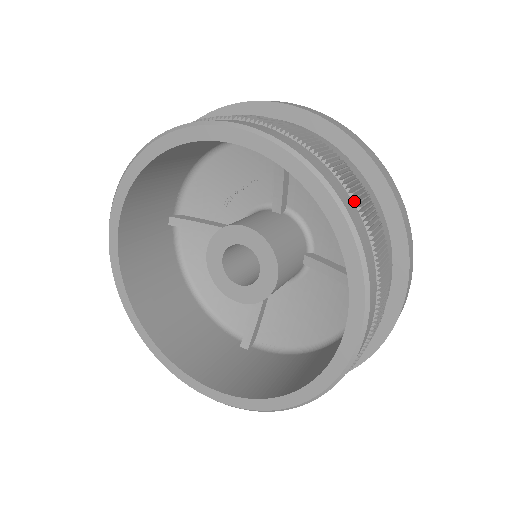
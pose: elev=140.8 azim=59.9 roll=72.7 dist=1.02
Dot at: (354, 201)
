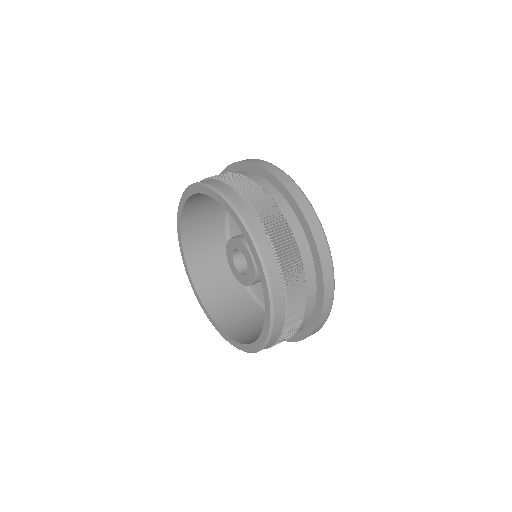
Dot at: (286, 320)
